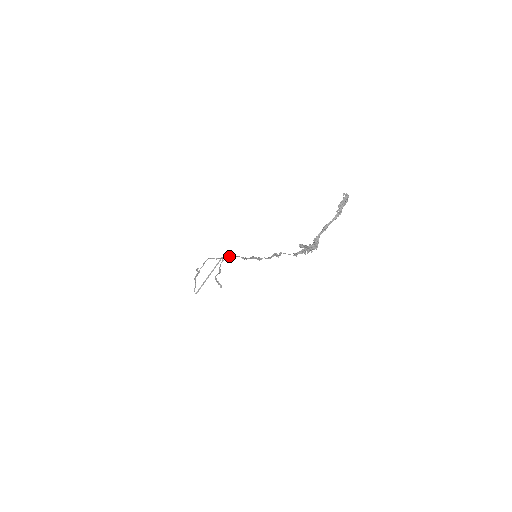
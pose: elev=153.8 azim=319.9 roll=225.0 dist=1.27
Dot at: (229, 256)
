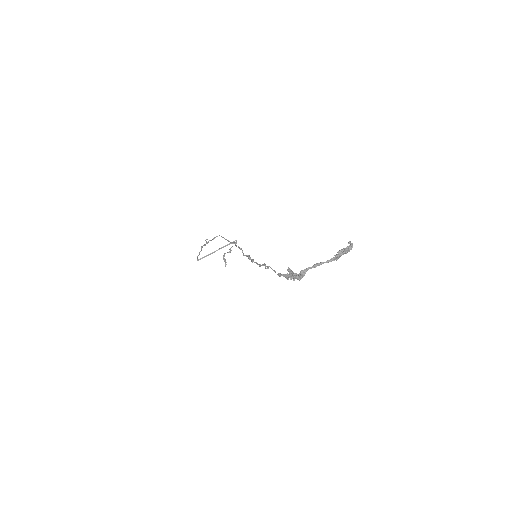
Dot at: occluded
